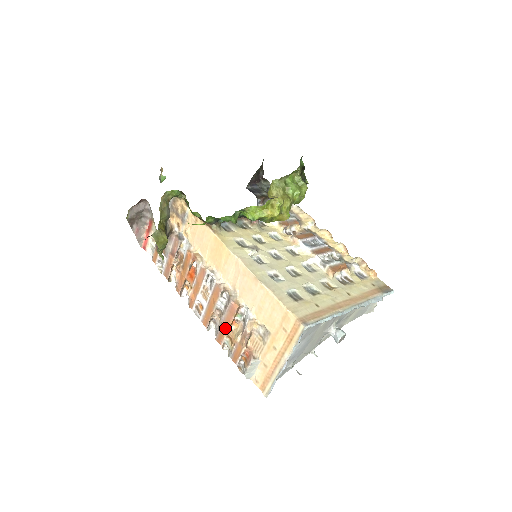
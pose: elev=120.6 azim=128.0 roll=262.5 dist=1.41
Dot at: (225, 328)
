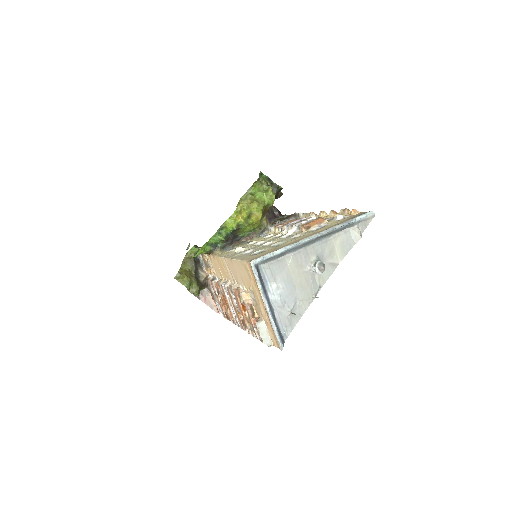
Dot at: (243, 316)
